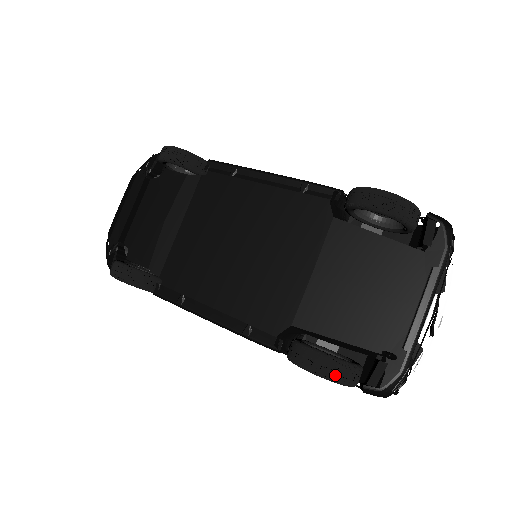
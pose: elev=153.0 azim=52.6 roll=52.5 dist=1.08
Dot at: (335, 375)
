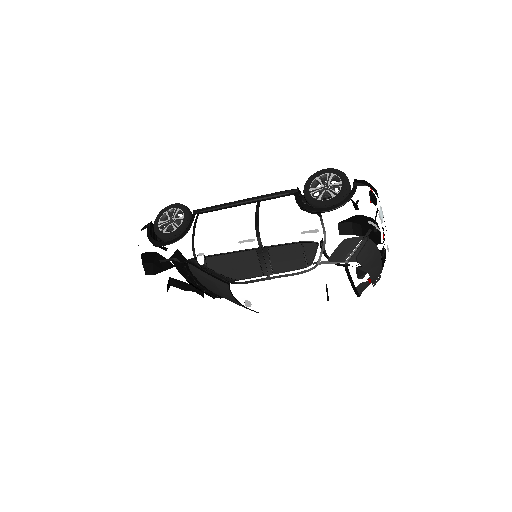
Dot at: (340, 171)
